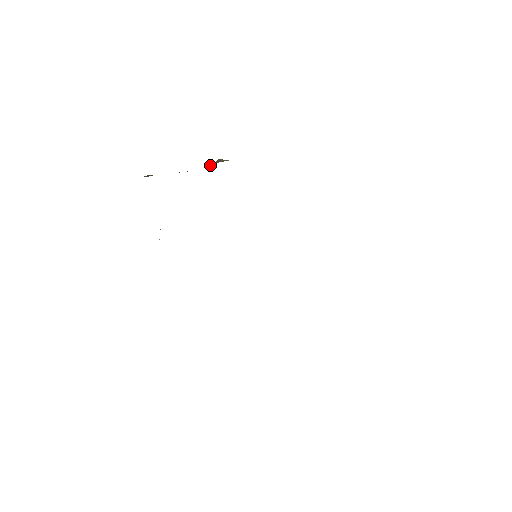
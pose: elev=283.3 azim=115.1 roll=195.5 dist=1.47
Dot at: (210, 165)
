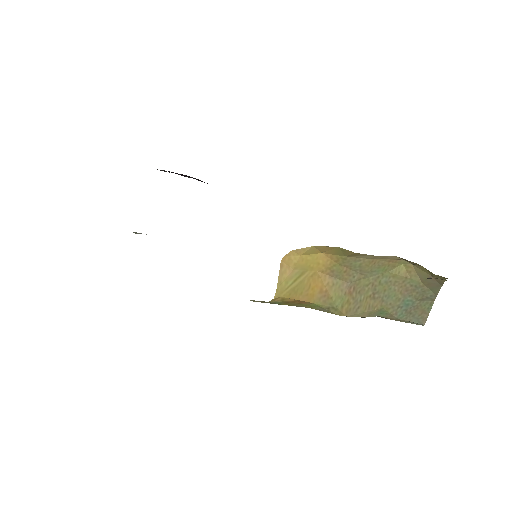
Dot at: occluded
